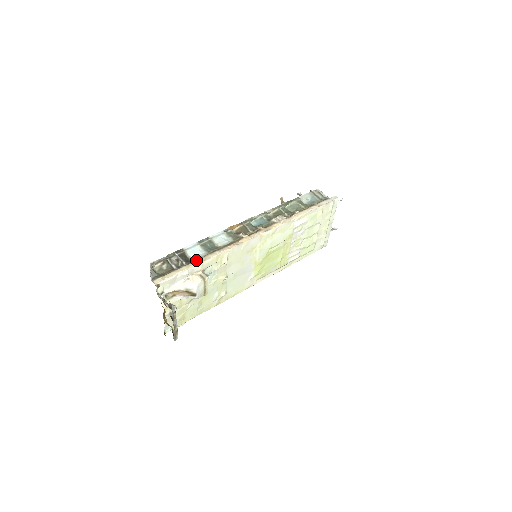
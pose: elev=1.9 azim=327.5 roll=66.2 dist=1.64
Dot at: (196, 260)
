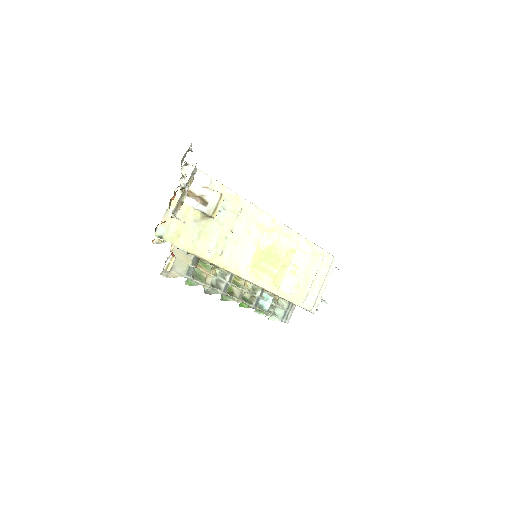
Dot at: (220, 184)
